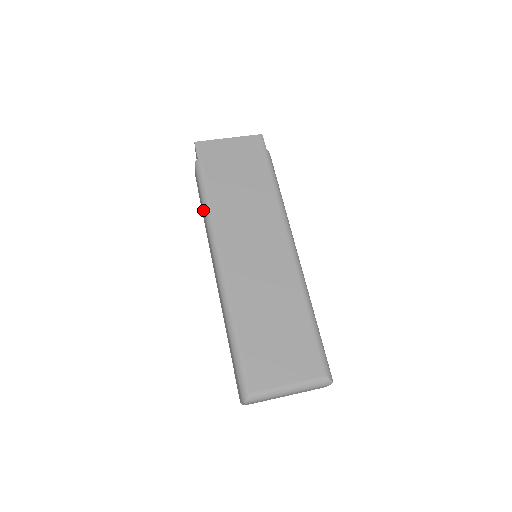
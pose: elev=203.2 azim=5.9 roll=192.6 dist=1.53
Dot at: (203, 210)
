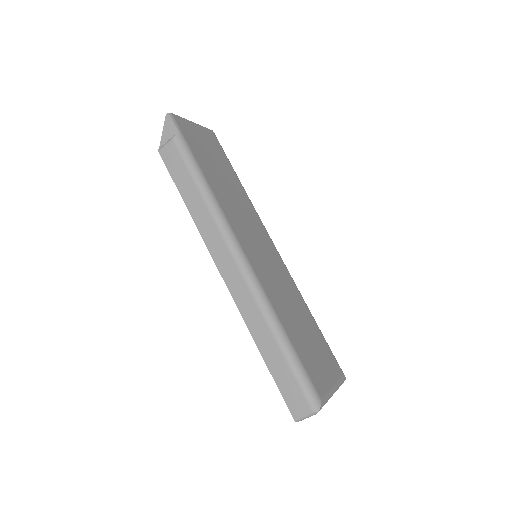
Dot at: (200, 195)
